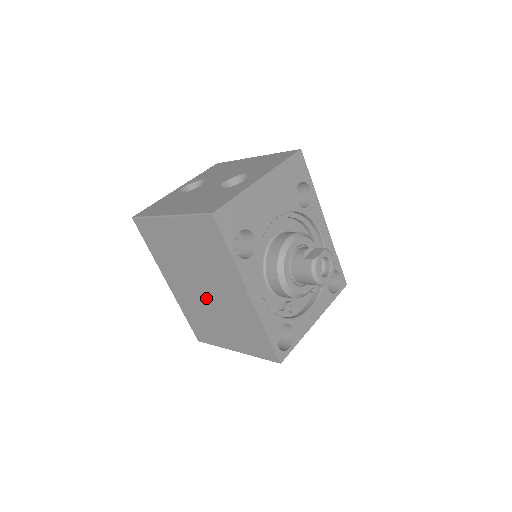
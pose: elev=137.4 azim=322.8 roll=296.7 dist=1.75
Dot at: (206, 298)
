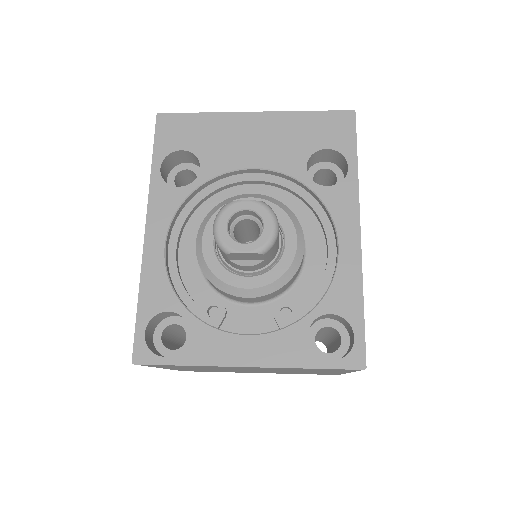
Dot at: occluded
